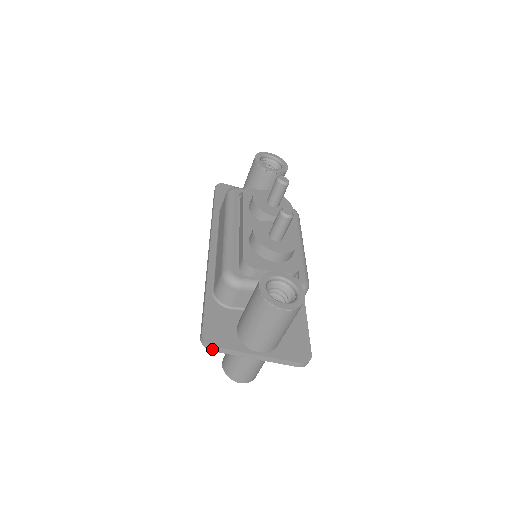
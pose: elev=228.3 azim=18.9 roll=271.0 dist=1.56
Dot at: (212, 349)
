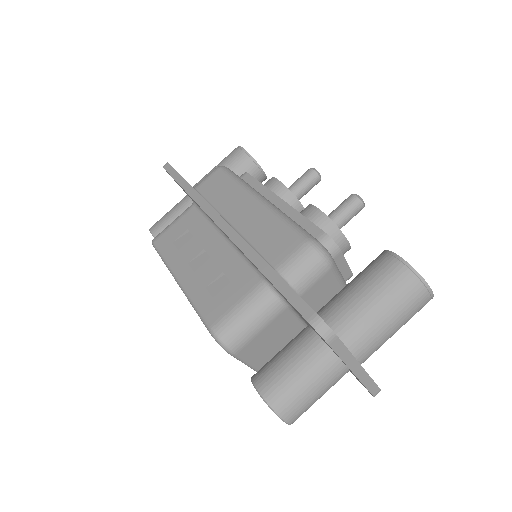
Dot at: (331, 341)
